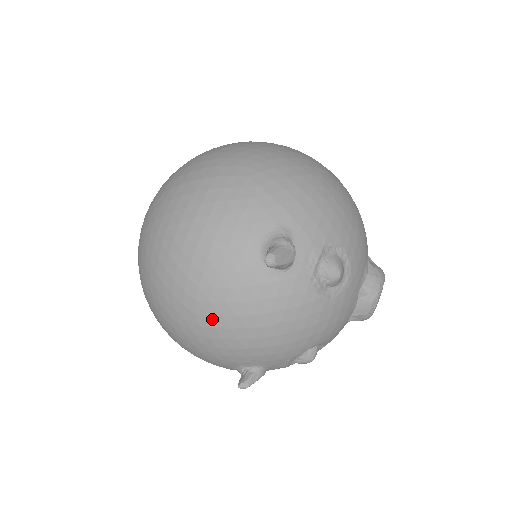
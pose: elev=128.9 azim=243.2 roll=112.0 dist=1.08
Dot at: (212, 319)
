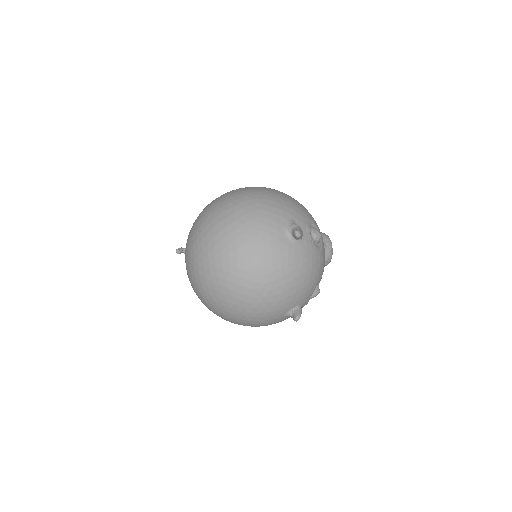
Dot at: (276, 282)
